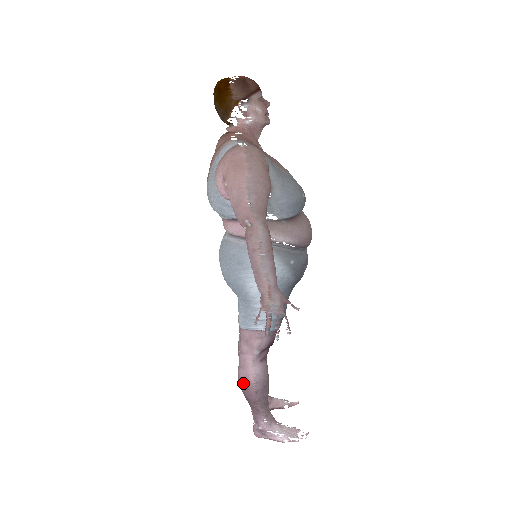
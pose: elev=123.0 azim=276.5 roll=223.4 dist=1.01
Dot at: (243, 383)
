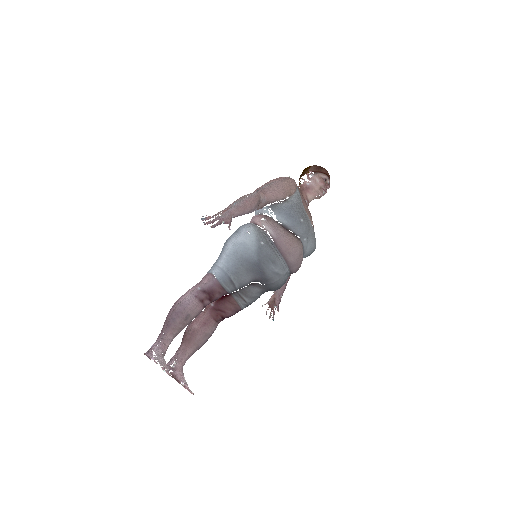
Dot at: (174, 303)
